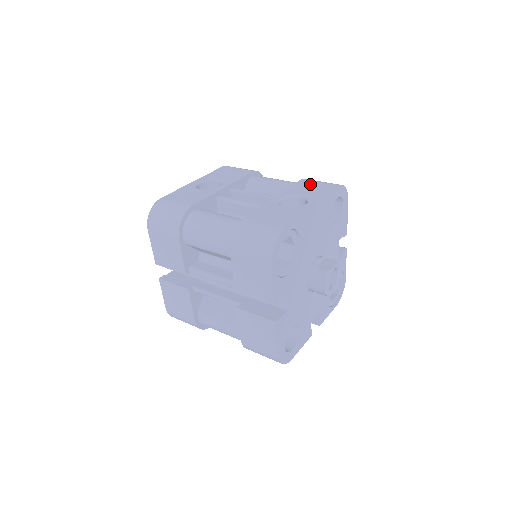
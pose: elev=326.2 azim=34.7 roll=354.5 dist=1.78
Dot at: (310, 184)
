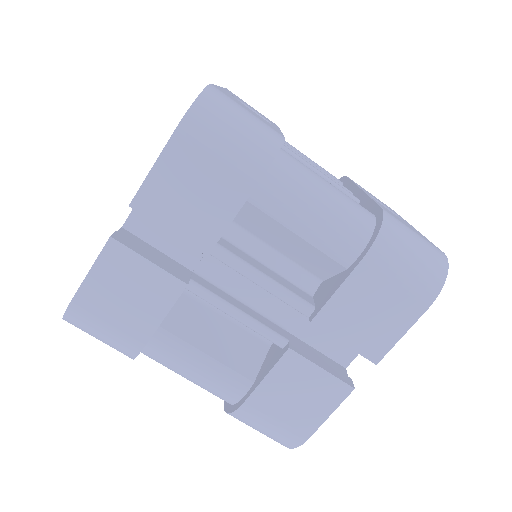
Dot at: occluded
